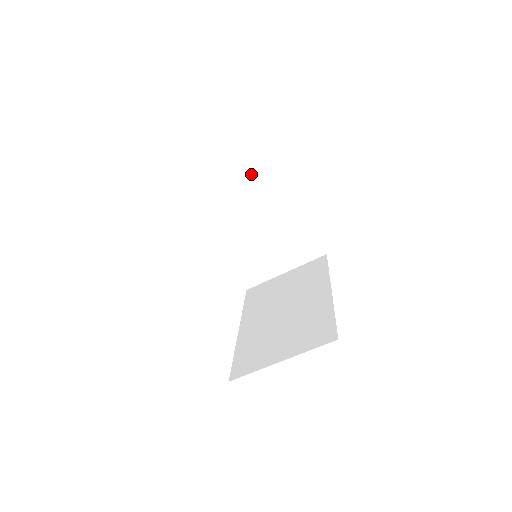
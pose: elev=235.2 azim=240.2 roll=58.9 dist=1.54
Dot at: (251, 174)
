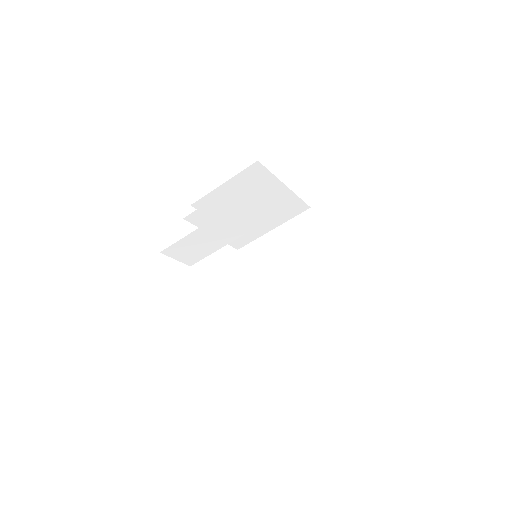
Dot at: (243, 208)
